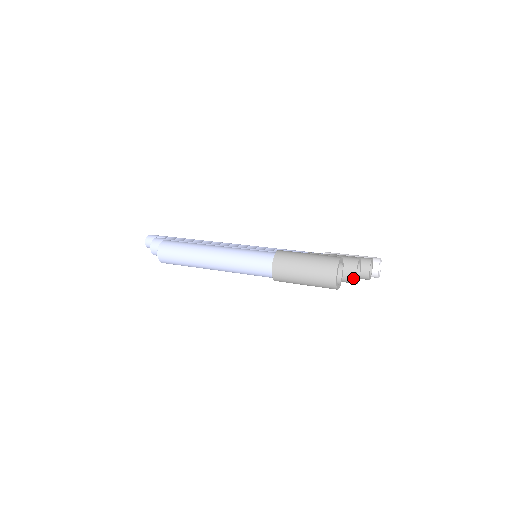
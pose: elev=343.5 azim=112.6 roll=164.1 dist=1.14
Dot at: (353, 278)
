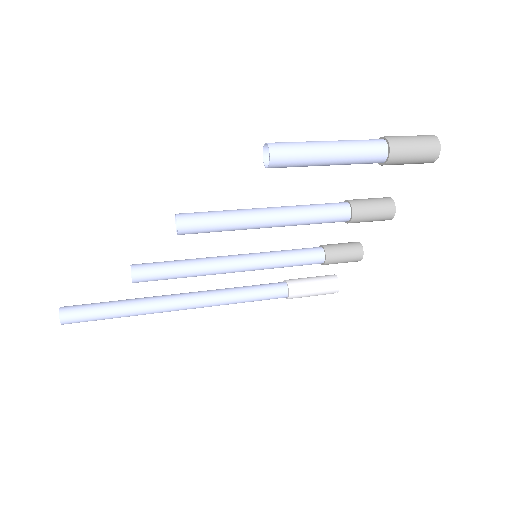
Dot at: (393, 208)
